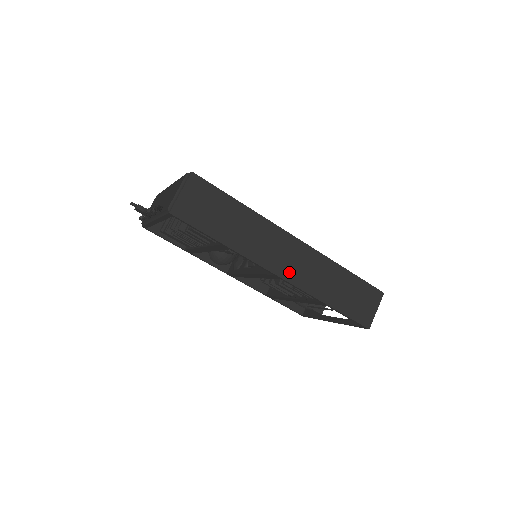
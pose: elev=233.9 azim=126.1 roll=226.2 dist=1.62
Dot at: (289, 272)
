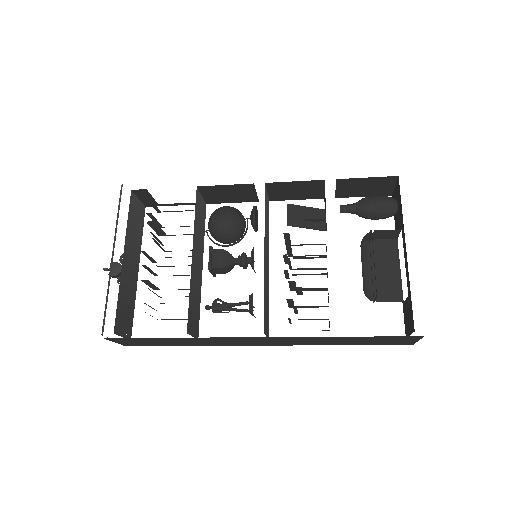
Dot at: (270, 344)
